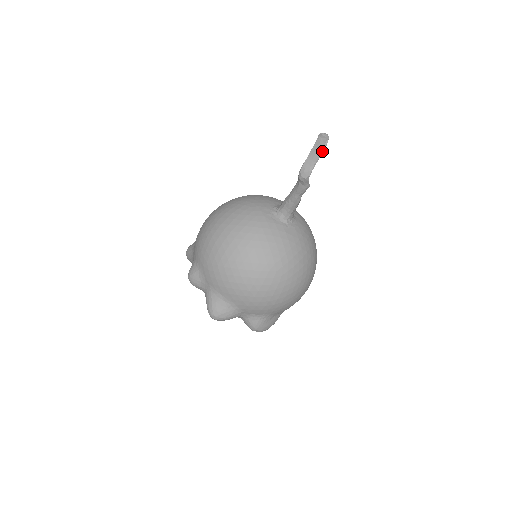
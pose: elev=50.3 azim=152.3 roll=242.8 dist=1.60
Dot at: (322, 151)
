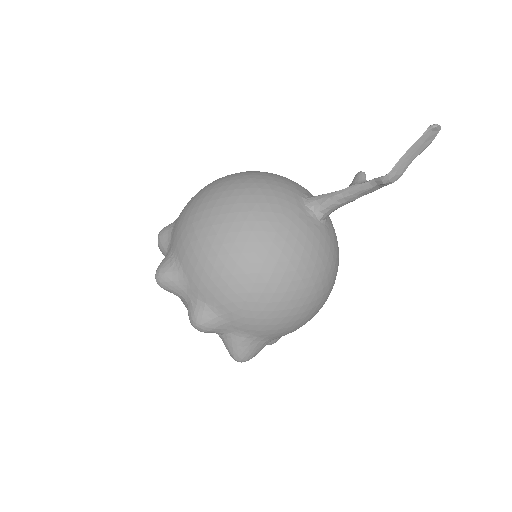
Dot at: (426, 147)
